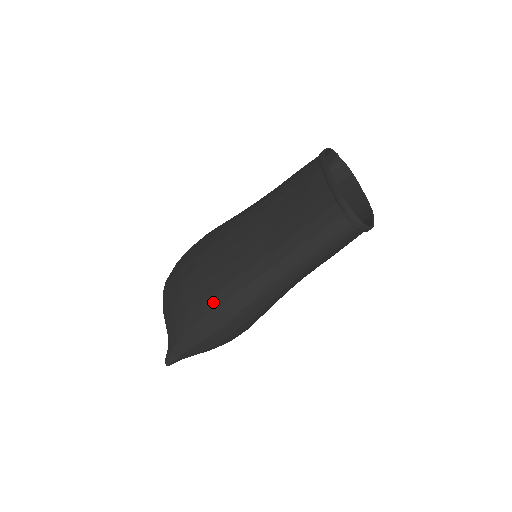
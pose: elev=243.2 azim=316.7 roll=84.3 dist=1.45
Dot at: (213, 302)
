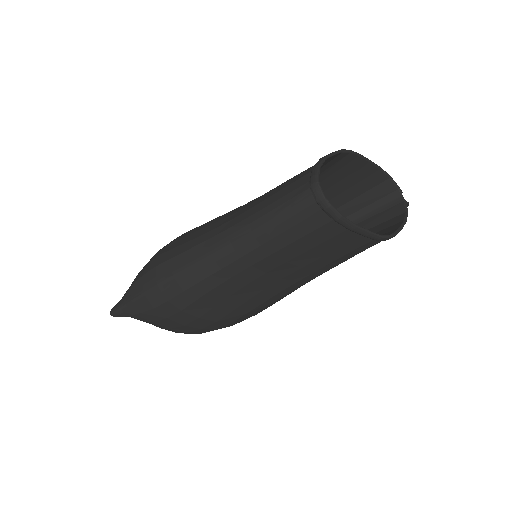
Dot at: (167, 256)
